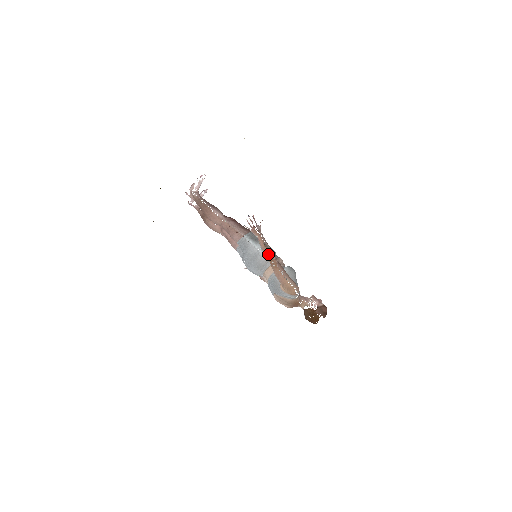
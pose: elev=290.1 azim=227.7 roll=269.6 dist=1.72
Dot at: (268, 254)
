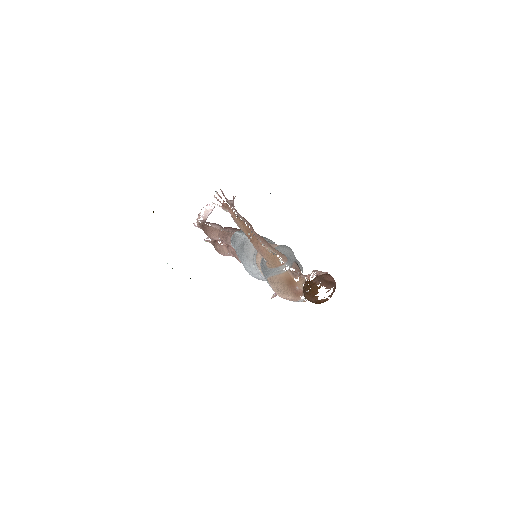
Dot at: (241, 225)
